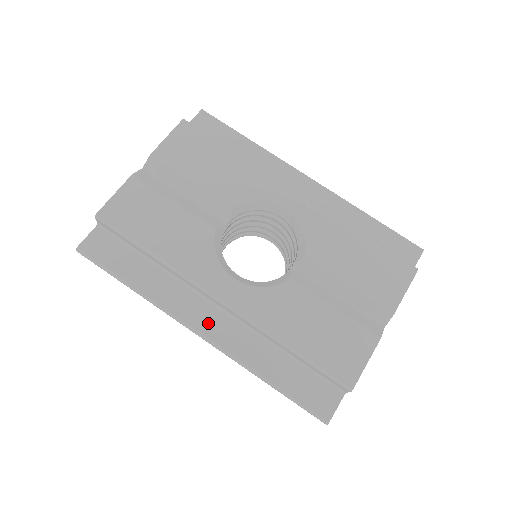
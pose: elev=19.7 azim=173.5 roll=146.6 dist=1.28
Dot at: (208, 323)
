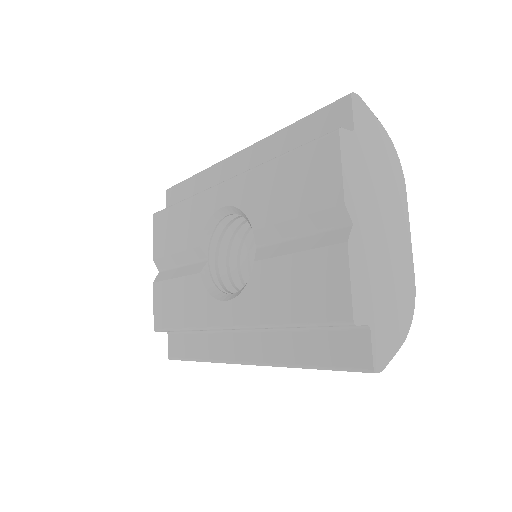
Dot at: (245, 350)
